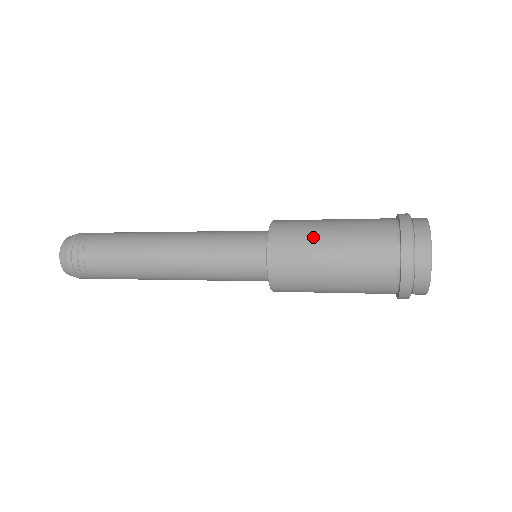
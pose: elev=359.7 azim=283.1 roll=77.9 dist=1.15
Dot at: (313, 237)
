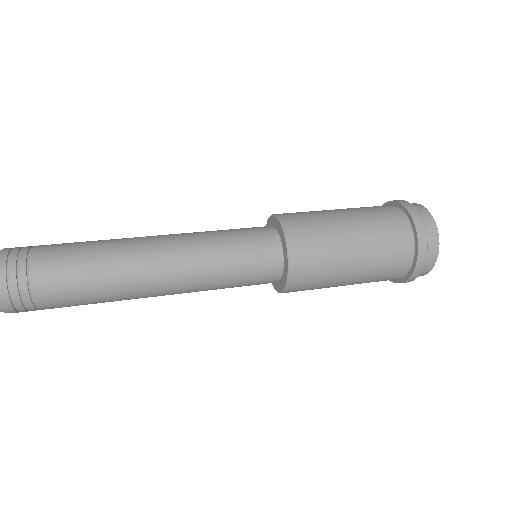
Dot at: (332, 229)
